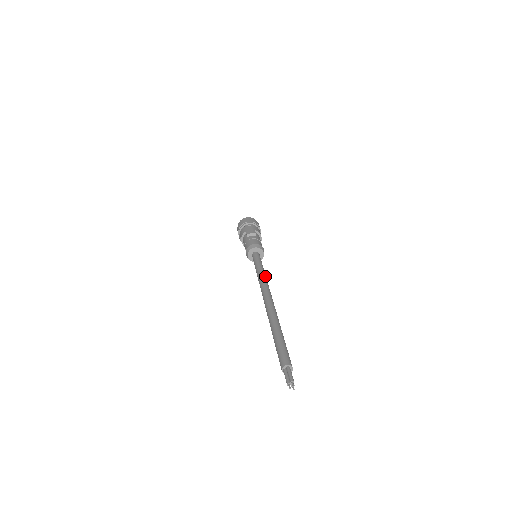
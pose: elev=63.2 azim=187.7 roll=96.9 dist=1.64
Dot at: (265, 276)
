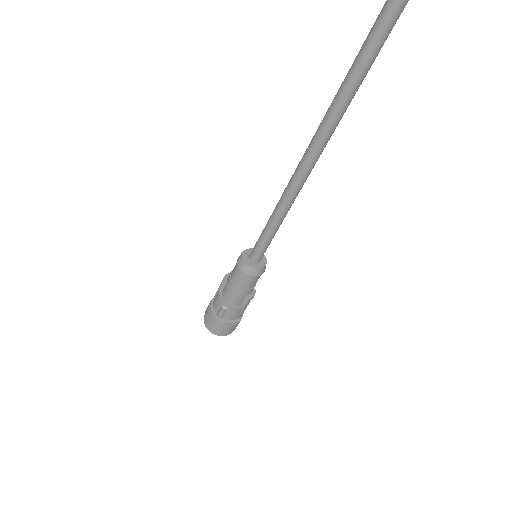
Dot at: occluded
